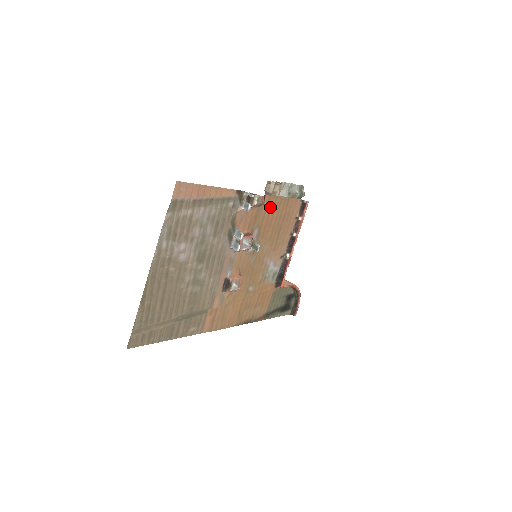
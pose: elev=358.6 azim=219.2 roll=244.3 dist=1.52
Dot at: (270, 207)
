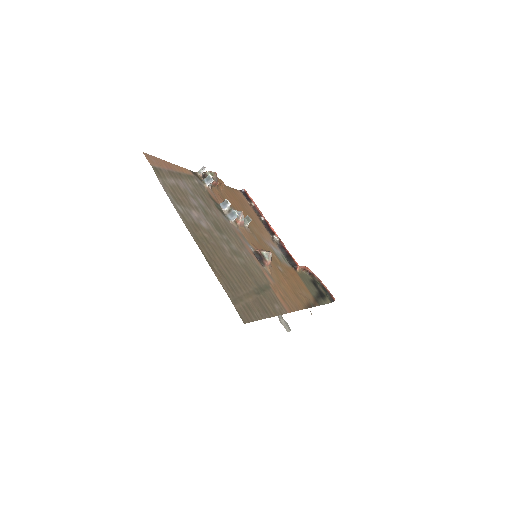
Dot at: (225, 192)
